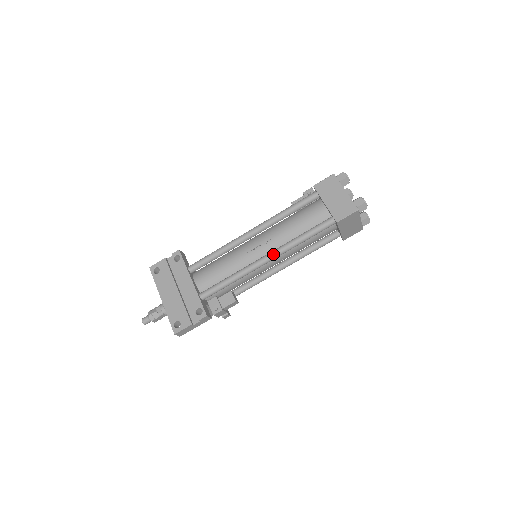
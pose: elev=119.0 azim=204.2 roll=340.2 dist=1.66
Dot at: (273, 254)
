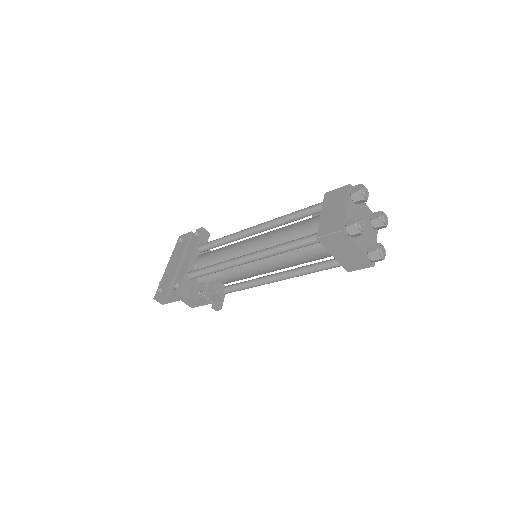
Dot at: (253, 254)
